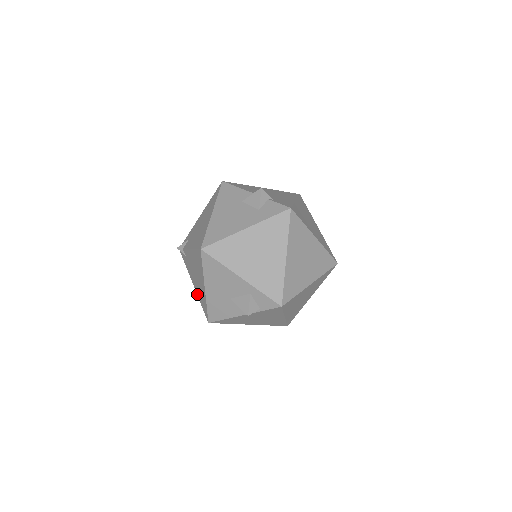
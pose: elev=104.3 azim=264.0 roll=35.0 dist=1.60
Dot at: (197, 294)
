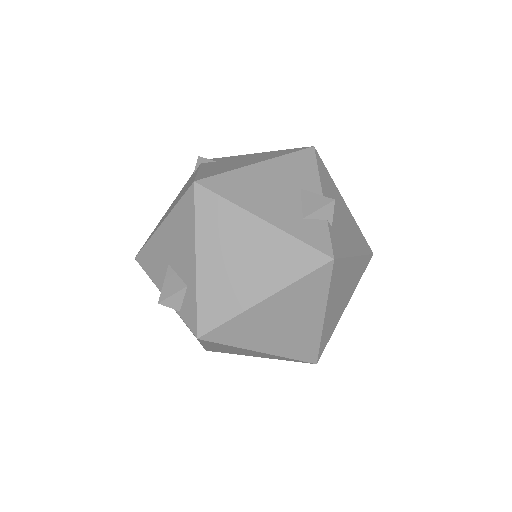
Dot at: occluded
